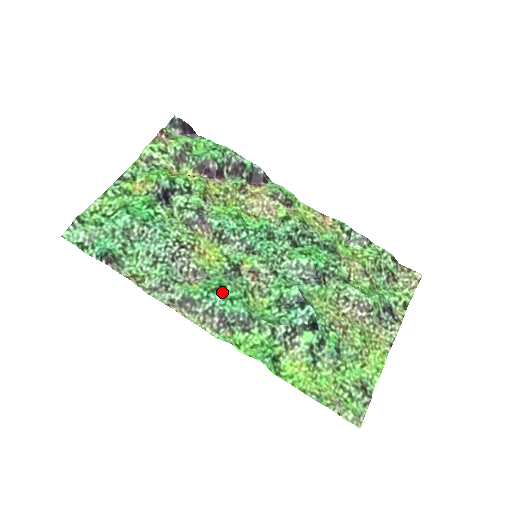
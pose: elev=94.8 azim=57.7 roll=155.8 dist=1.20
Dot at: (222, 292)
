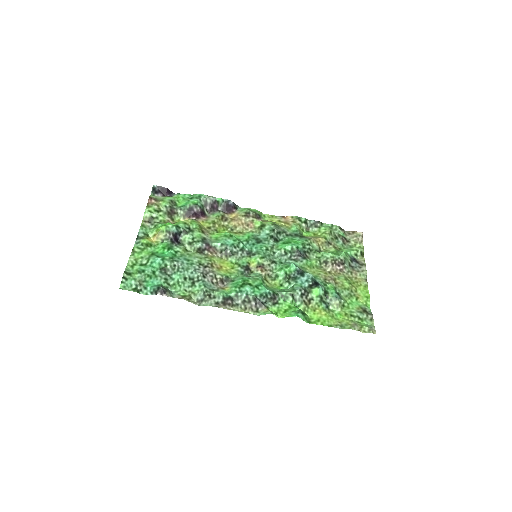
Dot at: (248, 284)
